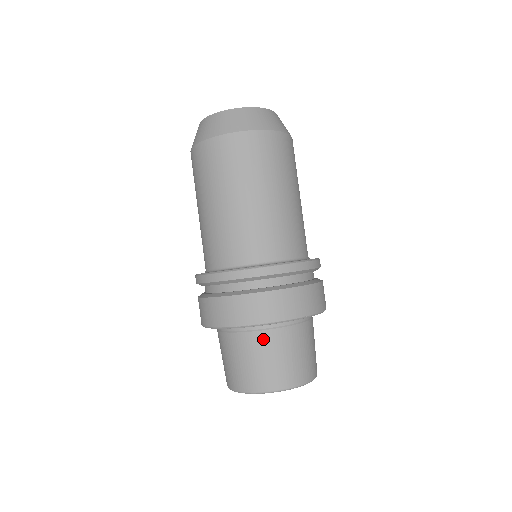
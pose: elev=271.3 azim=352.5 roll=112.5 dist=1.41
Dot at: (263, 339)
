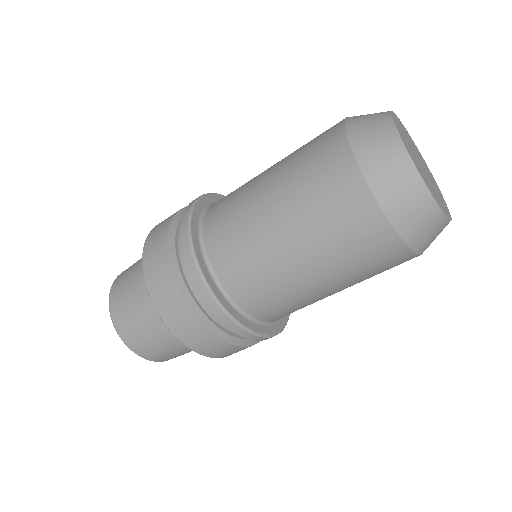
Dot at: occluded
